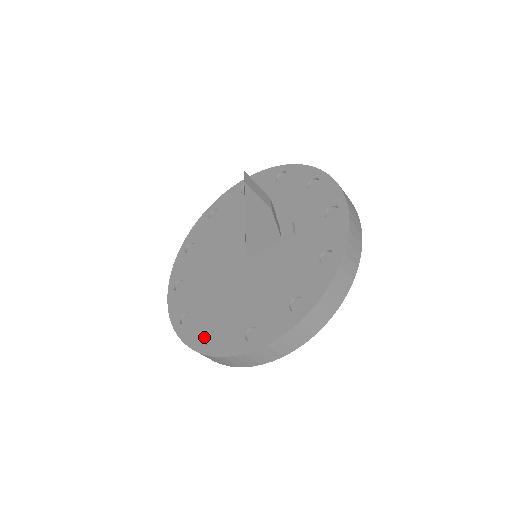
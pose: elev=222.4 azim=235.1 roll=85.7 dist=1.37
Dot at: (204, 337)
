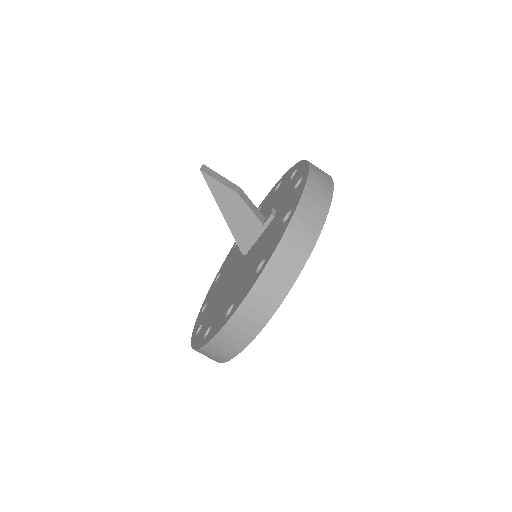
Dot at: (204, 335)
